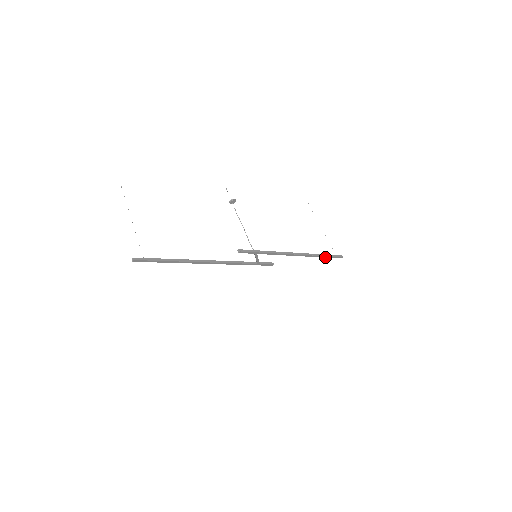
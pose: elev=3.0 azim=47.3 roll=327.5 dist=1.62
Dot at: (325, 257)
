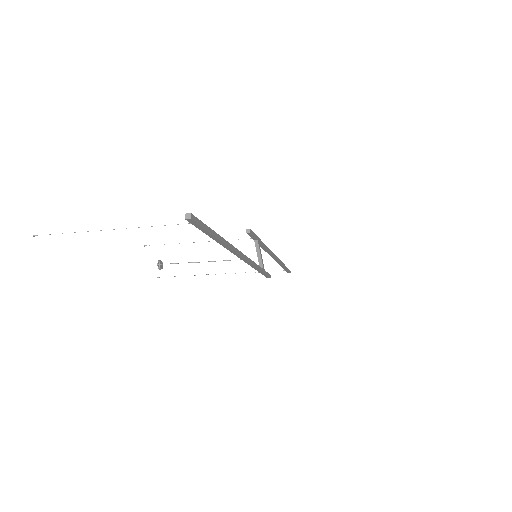
Dot at: (284, 268)
